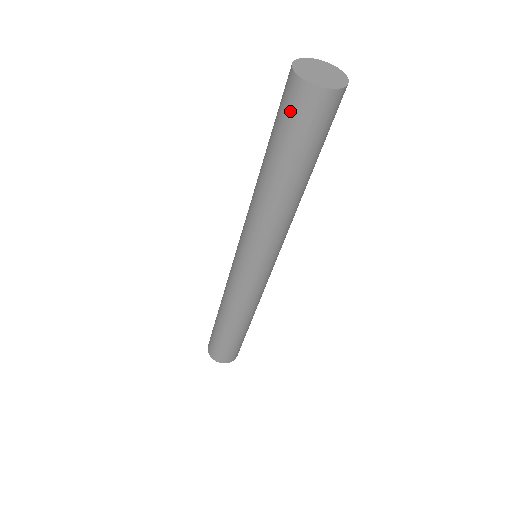
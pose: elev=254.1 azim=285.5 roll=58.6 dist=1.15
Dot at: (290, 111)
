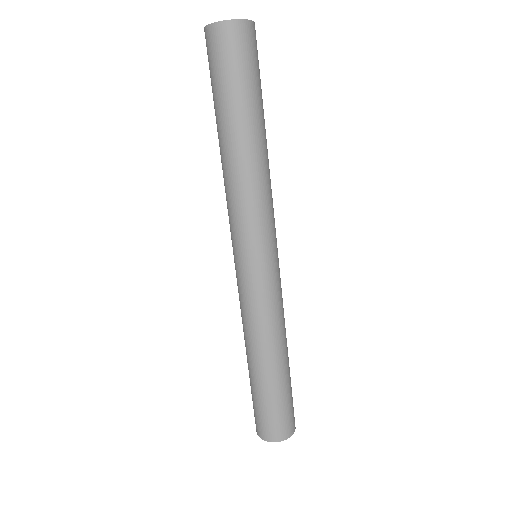
Dot at: (218, 58)
